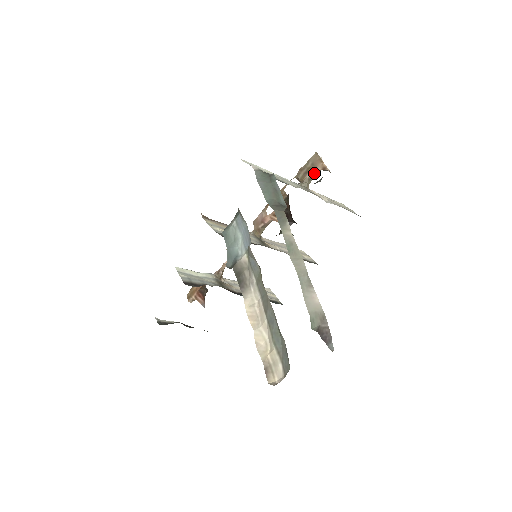
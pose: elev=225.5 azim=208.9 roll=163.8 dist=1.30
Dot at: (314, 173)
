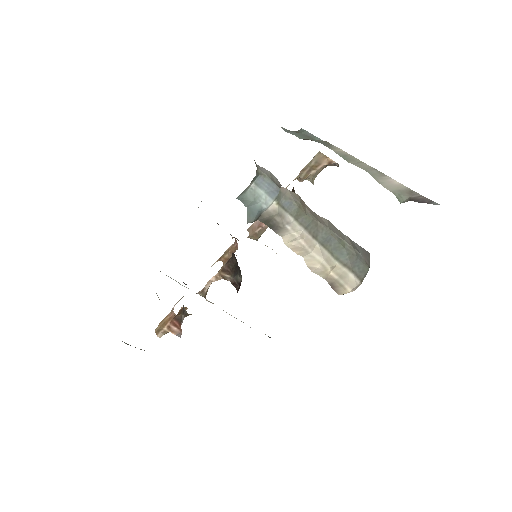
Dot at: (319, 169)
